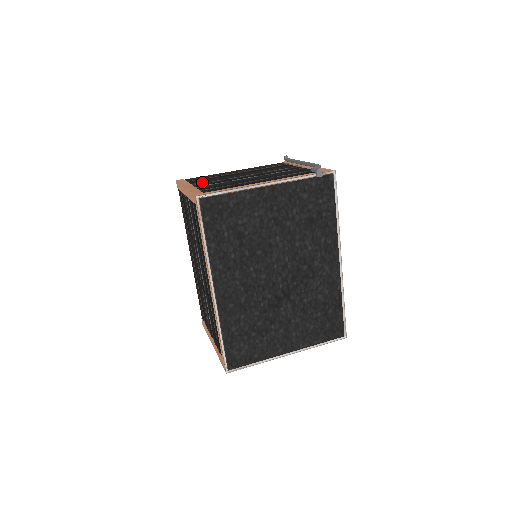
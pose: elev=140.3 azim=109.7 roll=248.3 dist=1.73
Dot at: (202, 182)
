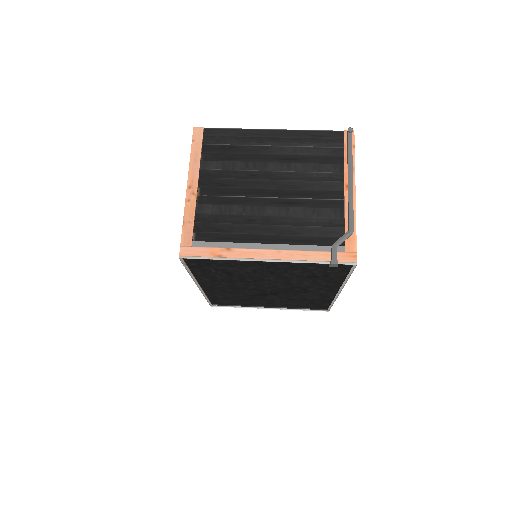
Dot at: (214, 171)
